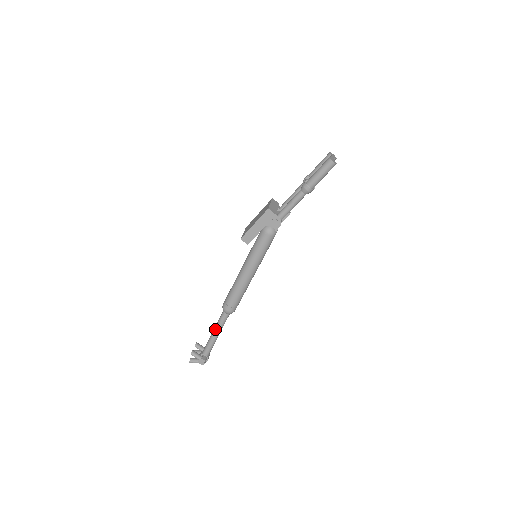
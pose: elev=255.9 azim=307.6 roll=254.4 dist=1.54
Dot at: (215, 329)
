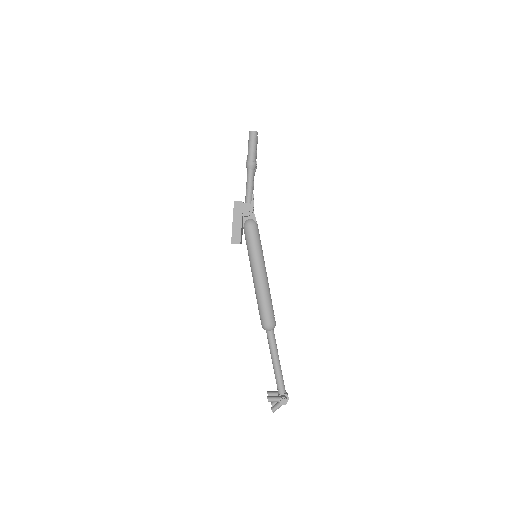
Dot at: (272, 356)
